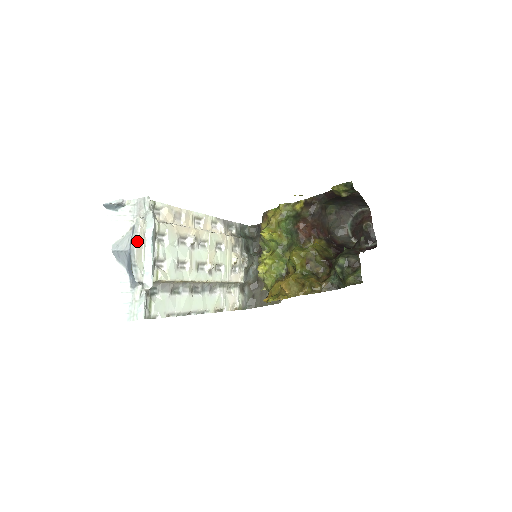
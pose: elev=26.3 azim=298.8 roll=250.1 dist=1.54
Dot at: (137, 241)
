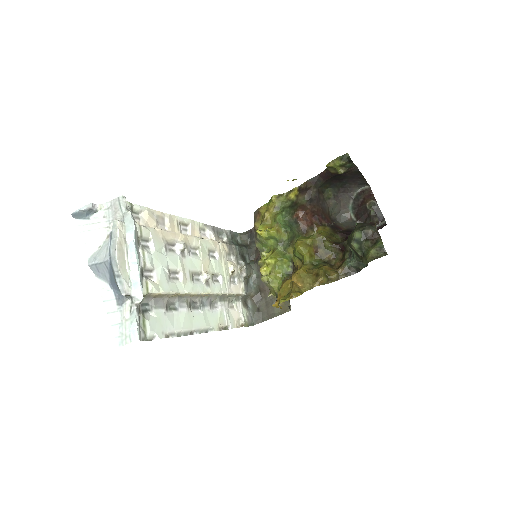
Dot at: (117, 247)
